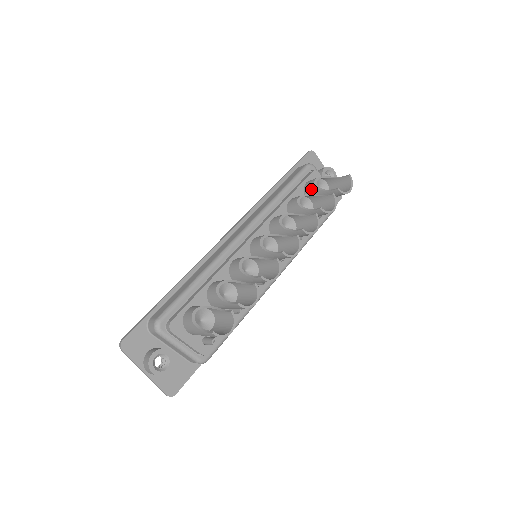
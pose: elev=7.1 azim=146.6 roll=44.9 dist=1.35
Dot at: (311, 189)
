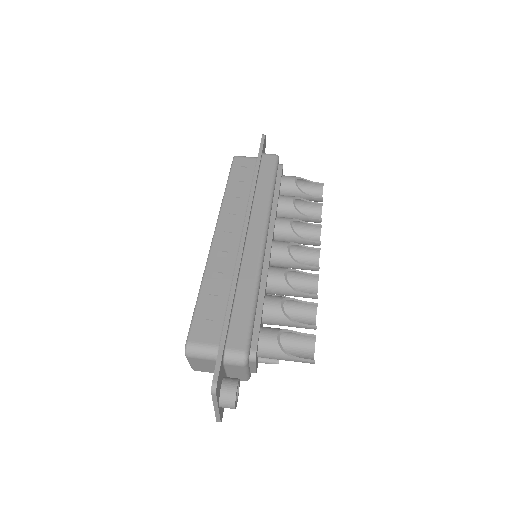
Dot at: (292, 189)
